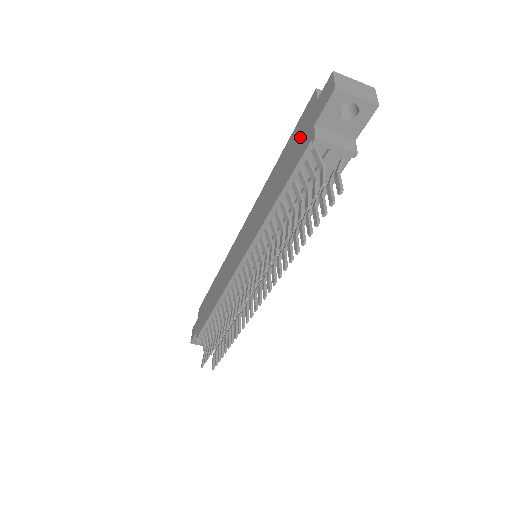
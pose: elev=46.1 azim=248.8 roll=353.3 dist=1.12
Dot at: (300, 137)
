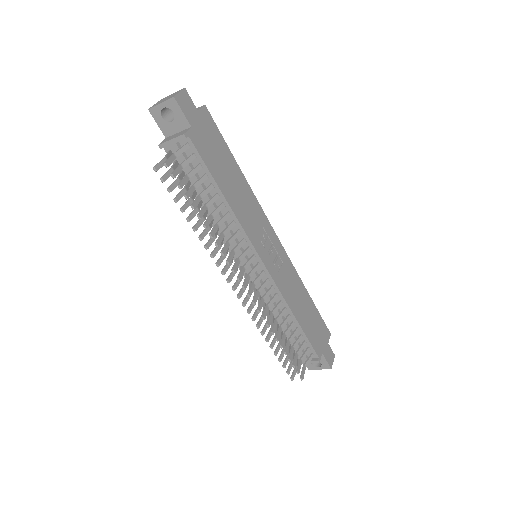
Dot at: occluded
